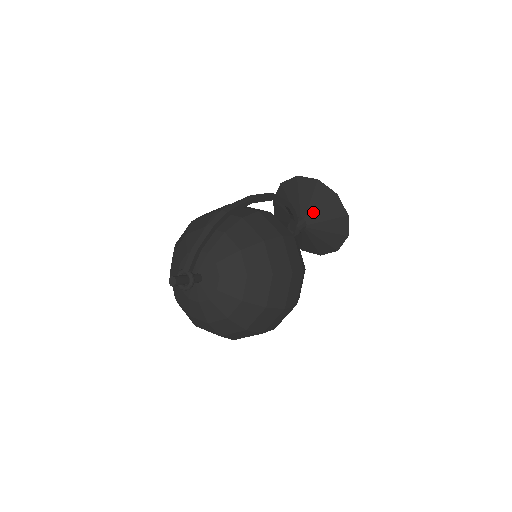
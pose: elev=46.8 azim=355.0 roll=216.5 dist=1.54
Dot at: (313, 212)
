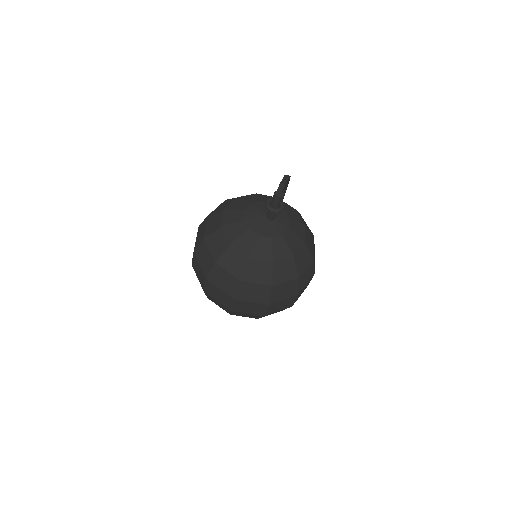
Dot at: occluded
